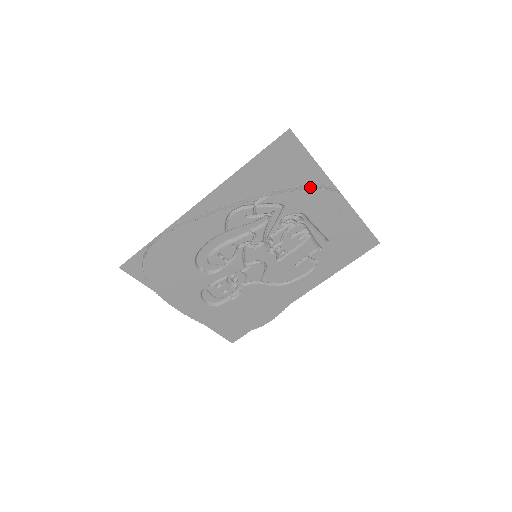
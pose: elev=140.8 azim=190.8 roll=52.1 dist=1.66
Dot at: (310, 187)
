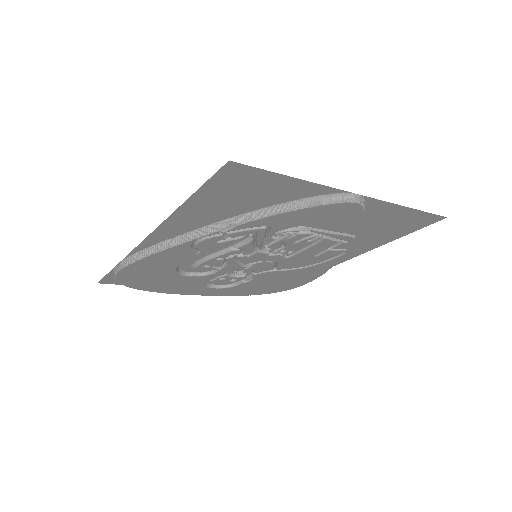
Dot at: (302, 203)
